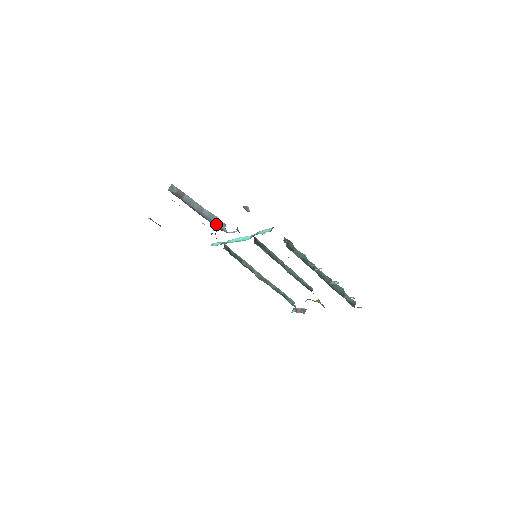
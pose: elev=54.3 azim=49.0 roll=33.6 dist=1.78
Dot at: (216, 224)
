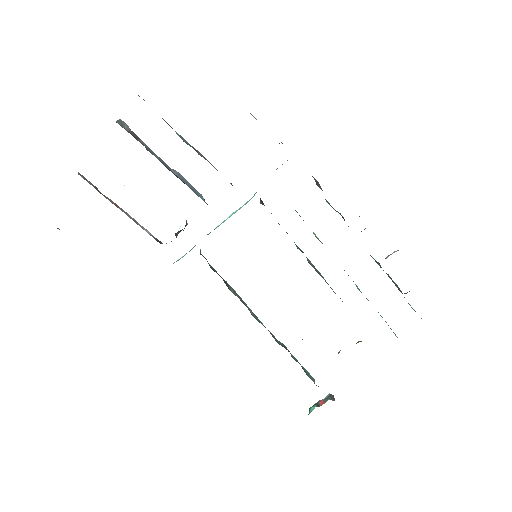
Dot at: (192, 190)
